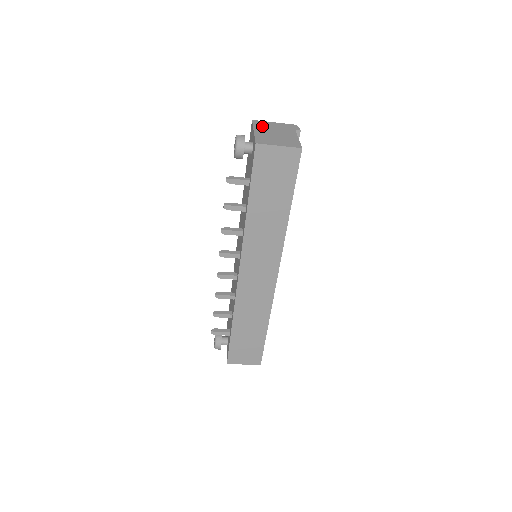
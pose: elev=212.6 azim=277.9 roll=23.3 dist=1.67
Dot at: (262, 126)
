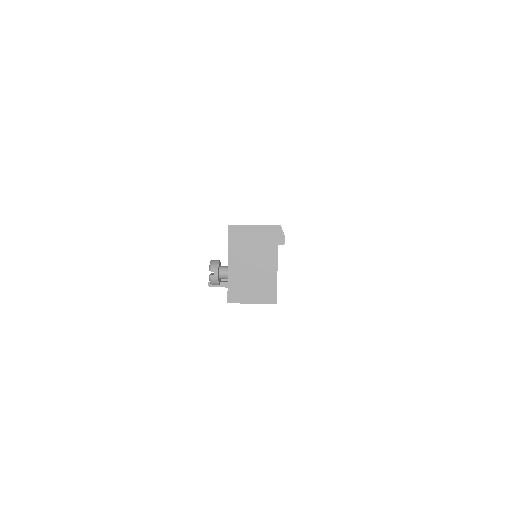
Dot at: (238, 245)
